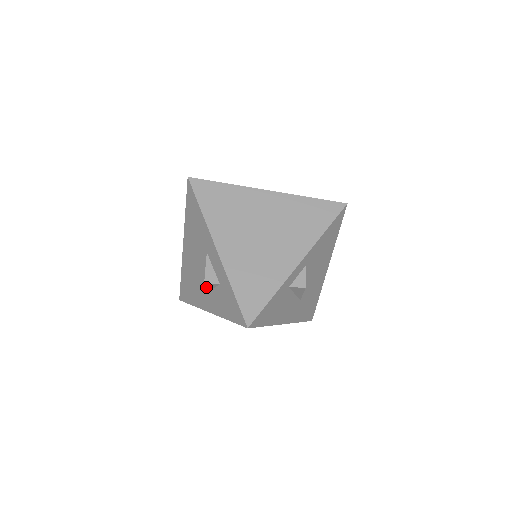
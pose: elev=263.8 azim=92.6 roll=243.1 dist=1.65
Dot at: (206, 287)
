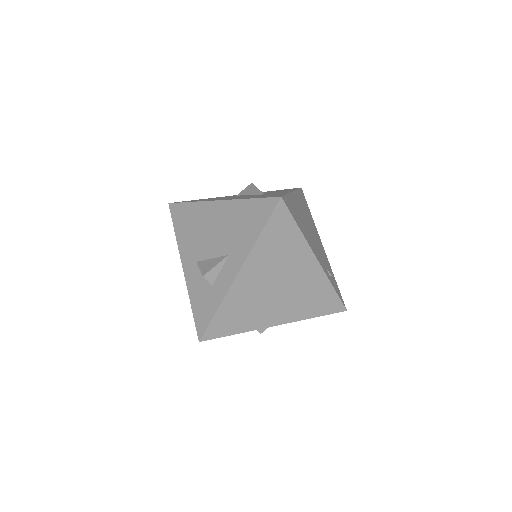
Dot at: (201, 270)
